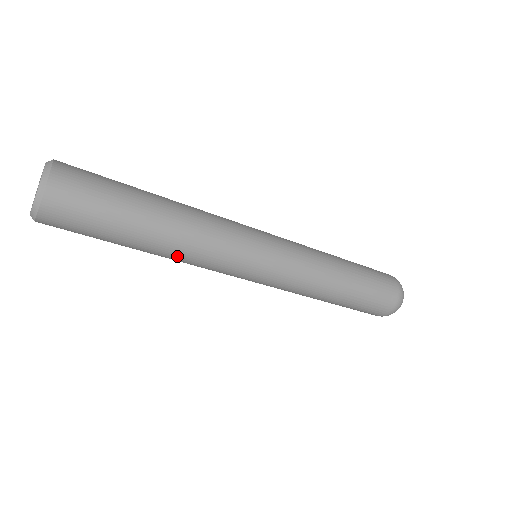
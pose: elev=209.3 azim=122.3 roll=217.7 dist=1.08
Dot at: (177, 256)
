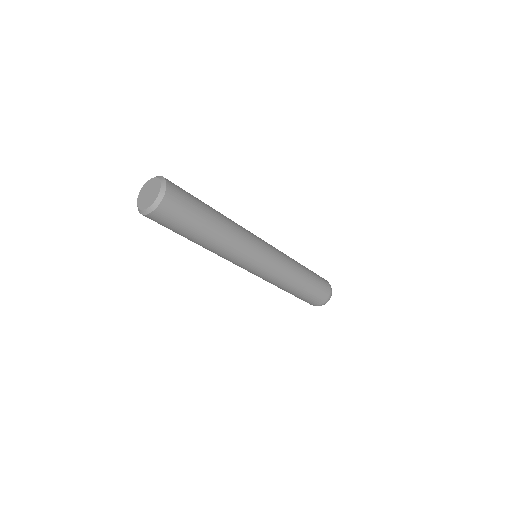
Dot at: (218, 250)
